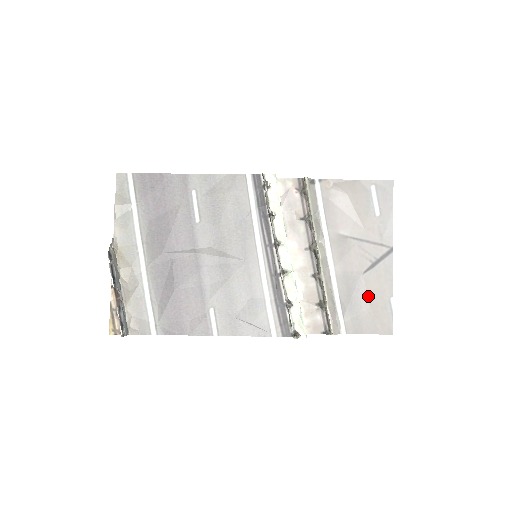
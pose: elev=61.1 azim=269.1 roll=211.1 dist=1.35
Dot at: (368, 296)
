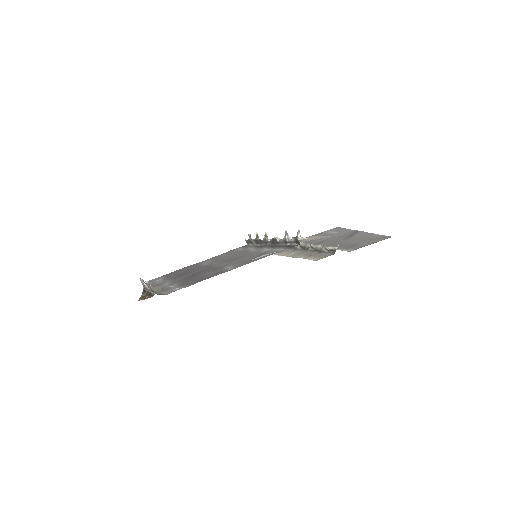
Dot at: (357, 240)
